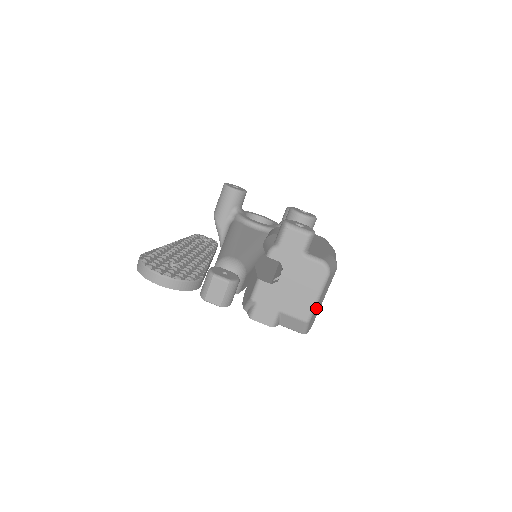
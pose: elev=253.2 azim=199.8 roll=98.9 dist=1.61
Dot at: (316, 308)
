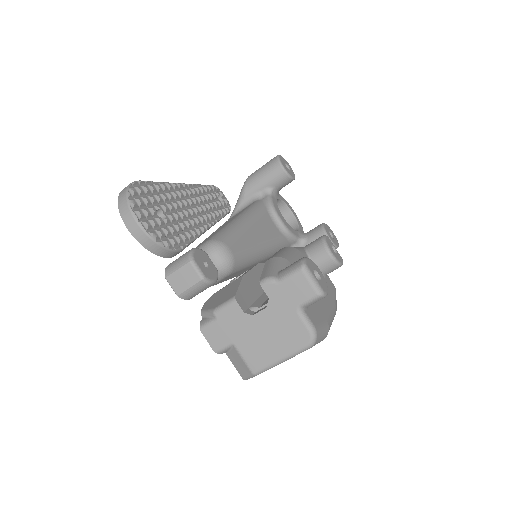
Dot at: occluded
